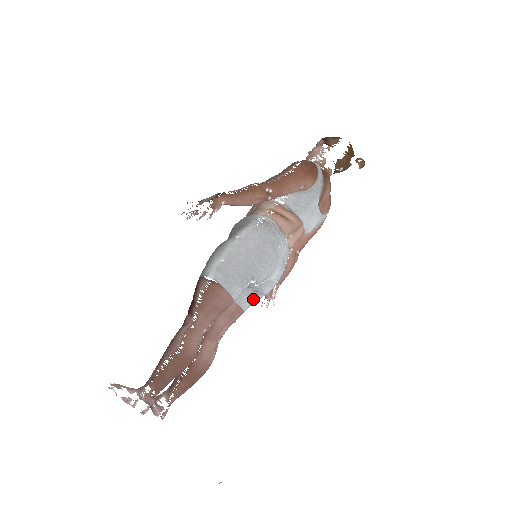
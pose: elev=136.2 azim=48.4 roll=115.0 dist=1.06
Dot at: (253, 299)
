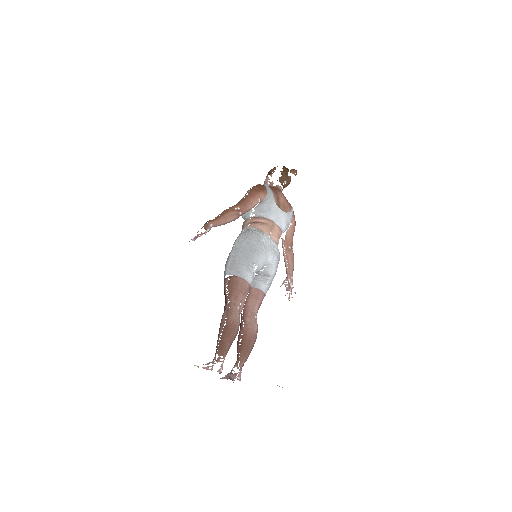
Dot at: (266, 282)
